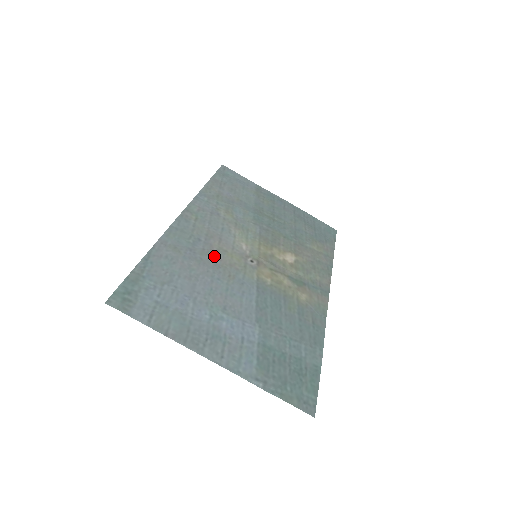
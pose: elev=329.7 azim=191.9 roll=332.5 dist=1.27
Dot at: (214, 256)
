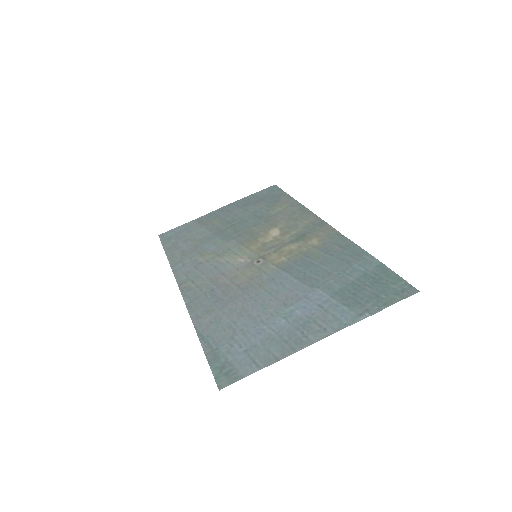
Dot at: (234, 287)
